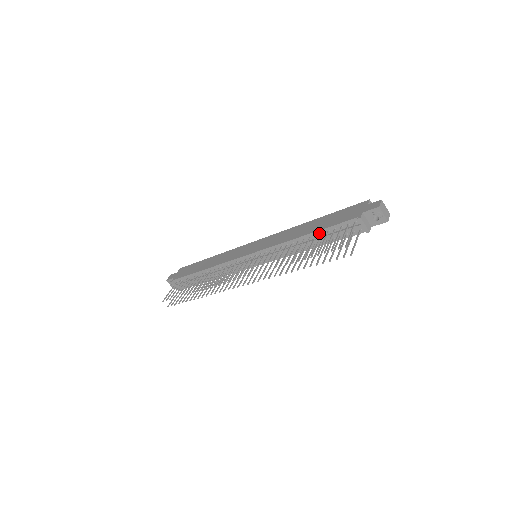
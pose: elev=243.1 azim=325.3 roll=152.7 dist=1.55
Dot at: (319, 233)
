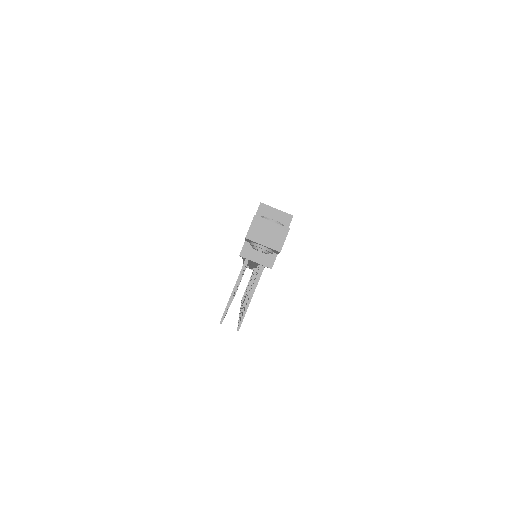
Dot at: occluded
